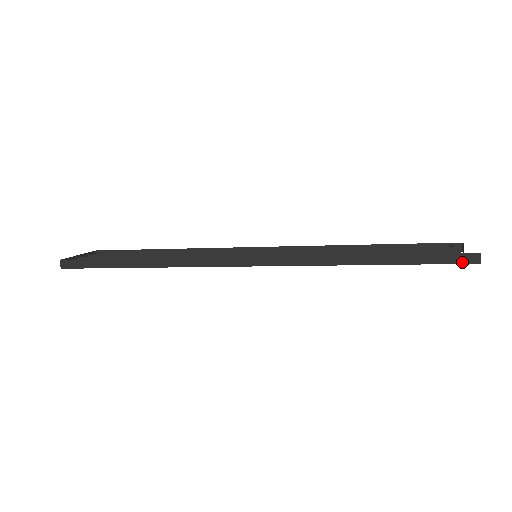
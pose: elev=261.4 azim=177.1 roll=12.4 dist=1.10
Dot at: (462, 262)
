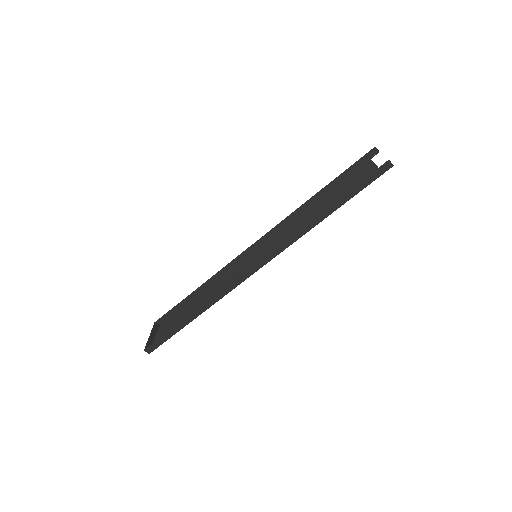
Dot at: (382, 173)
